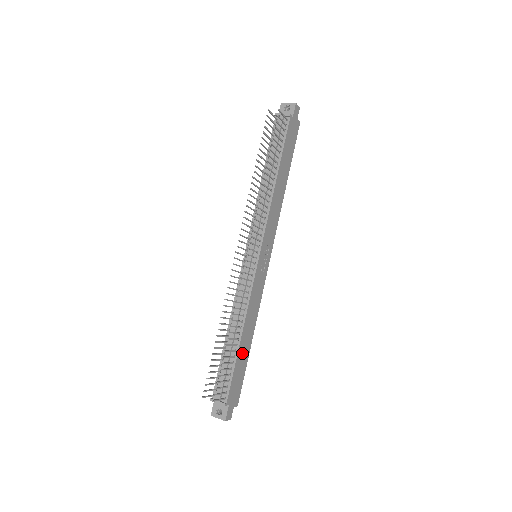
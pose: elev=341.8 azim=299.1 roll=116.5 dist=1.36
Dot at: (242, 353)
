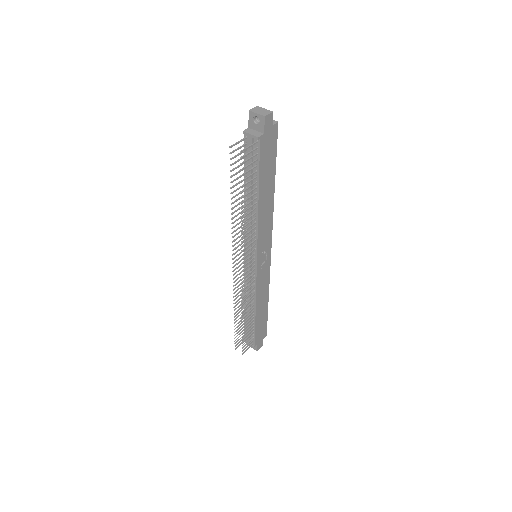
Dot at: (260, 317)
